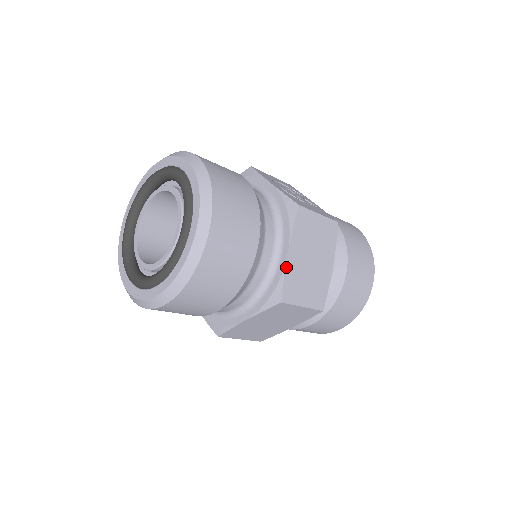
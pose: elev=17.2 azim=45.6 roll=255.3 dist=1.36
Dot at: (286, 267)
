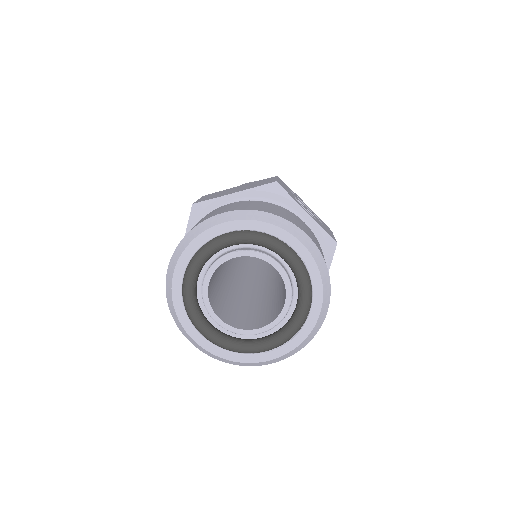
Dot at: occluded
